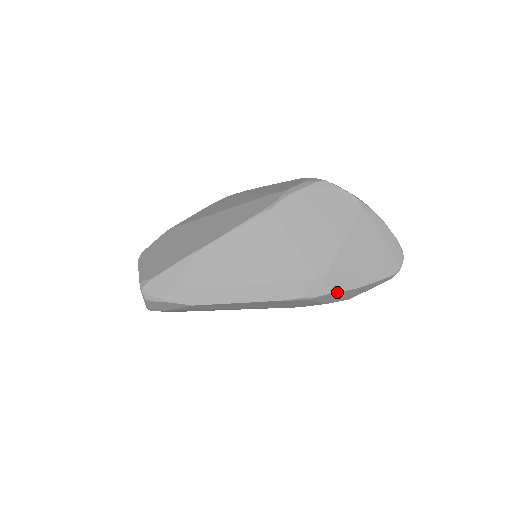
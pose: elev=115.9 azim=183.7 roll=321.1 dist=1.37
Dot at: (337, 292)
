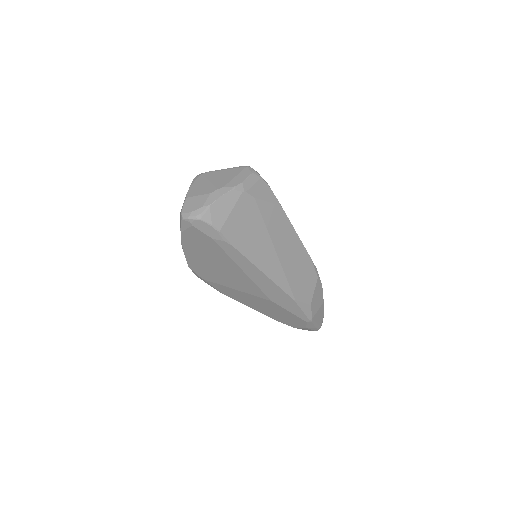
Dot at: (322, 290)
